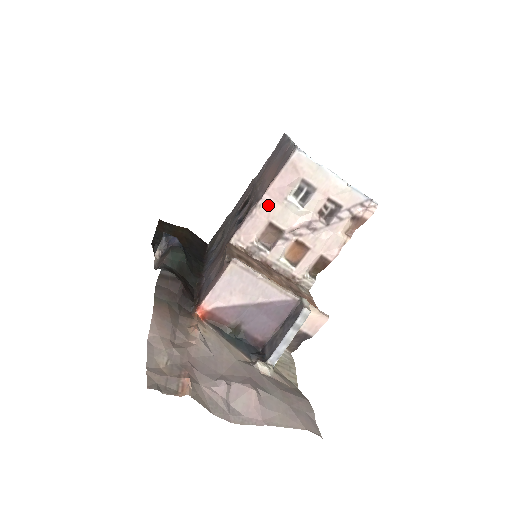
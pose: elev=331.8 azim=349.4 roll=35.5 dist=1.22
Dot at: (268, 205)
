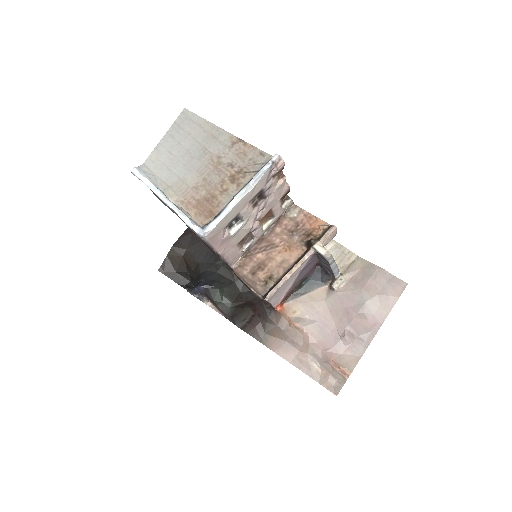
Dot at: (227, 249)
